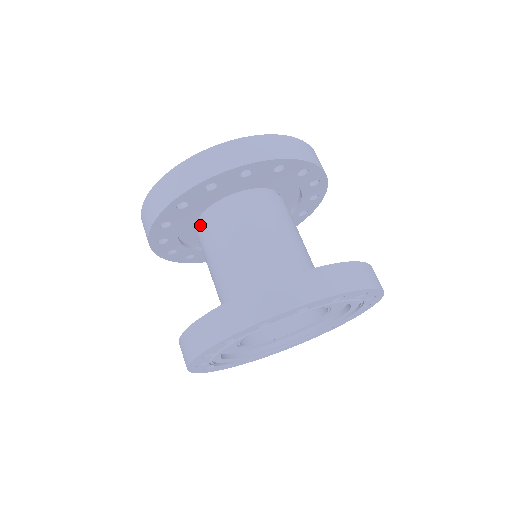
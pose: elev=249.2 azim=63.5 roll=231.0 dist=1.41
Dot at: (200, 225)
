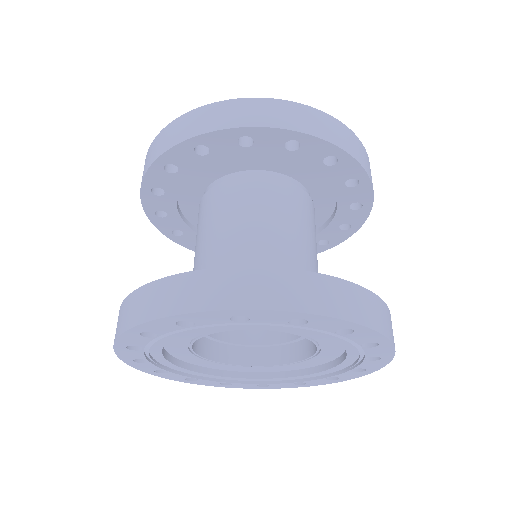
Dot at: occluded
